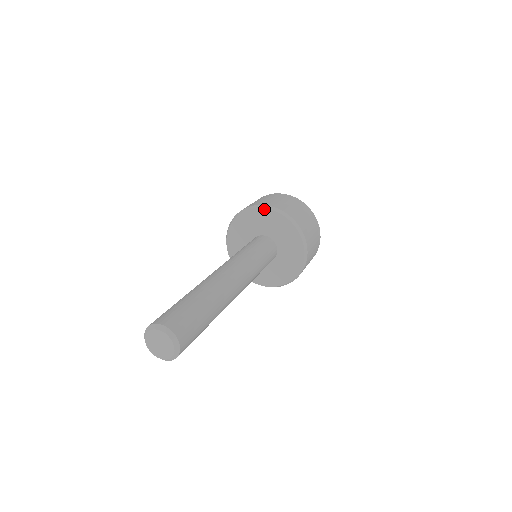
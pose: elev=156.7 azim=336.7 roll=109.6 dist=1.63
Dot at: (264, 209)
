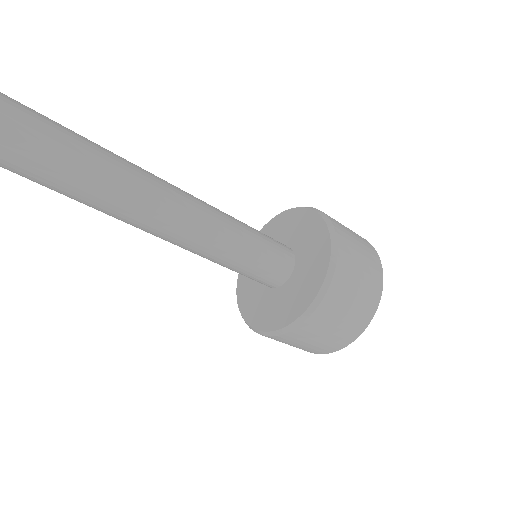
Dot at: occluded
